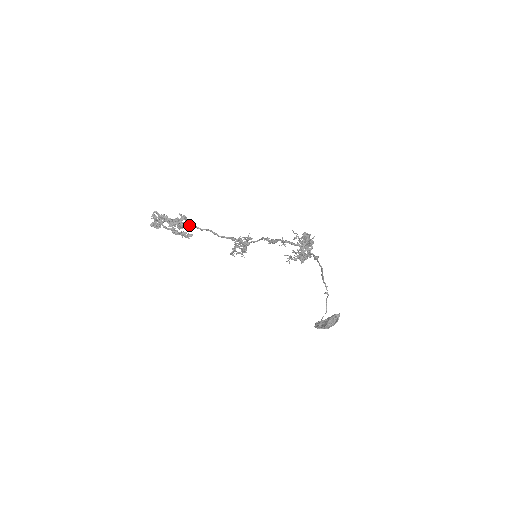
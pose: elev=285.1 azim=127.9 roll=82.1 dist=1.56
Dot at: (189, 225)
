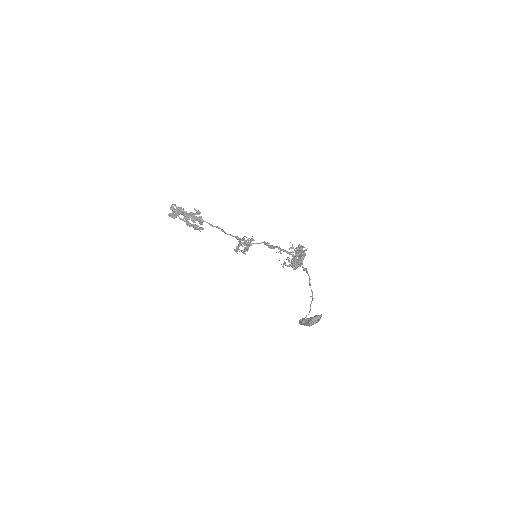
Dot at: (202, 220)
